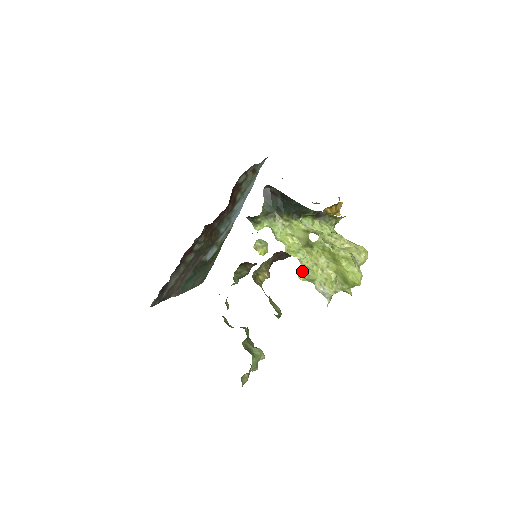
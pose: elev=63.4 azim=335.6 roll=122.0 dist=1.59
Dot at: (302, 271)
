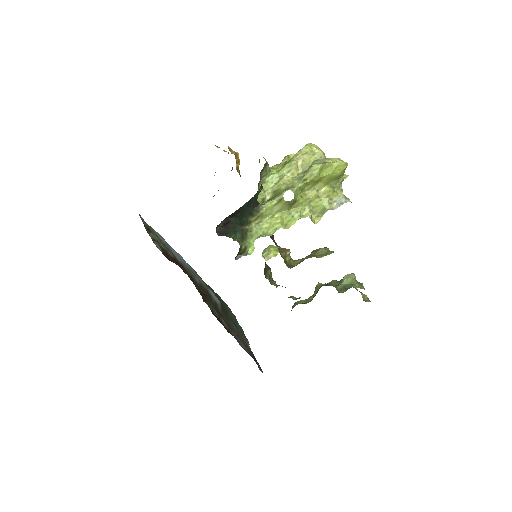
Dot at: (311, 218)
